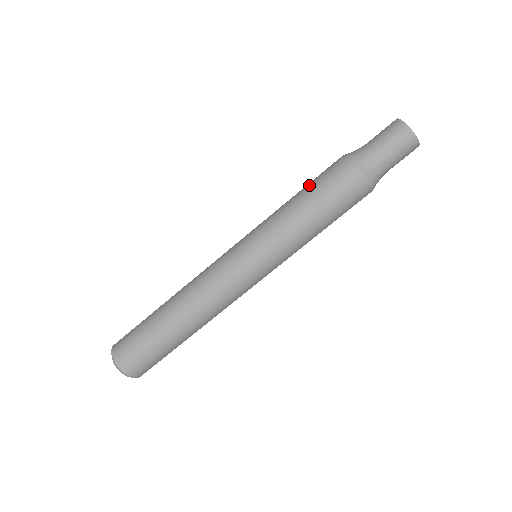
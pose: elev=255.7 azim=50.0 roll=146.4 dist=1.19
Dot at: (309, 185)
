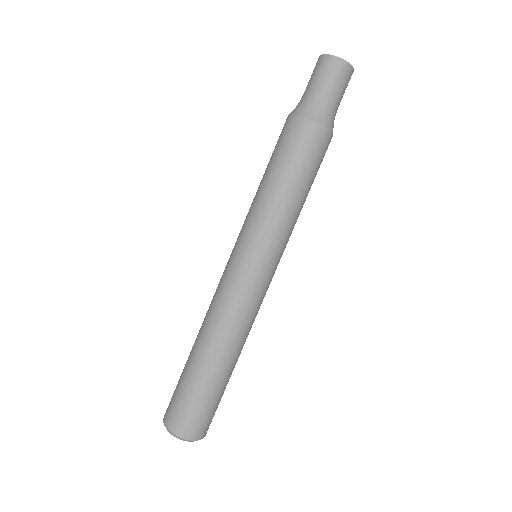
Dot at: occluded
